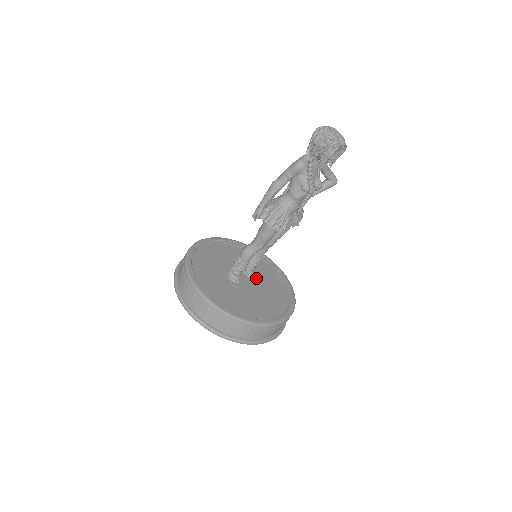
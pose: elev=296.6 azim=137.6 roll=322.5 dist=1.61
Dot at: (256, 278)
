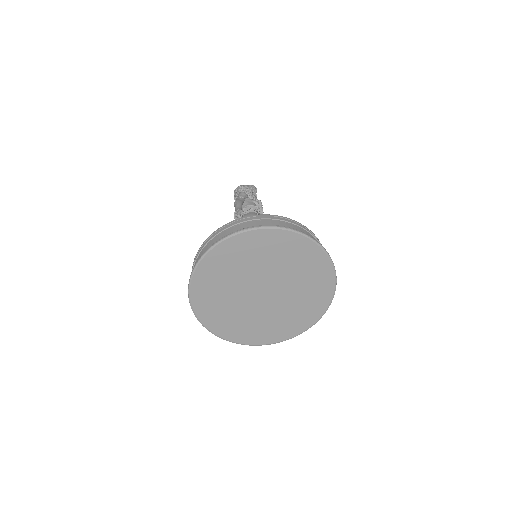
Dot at: occluded
